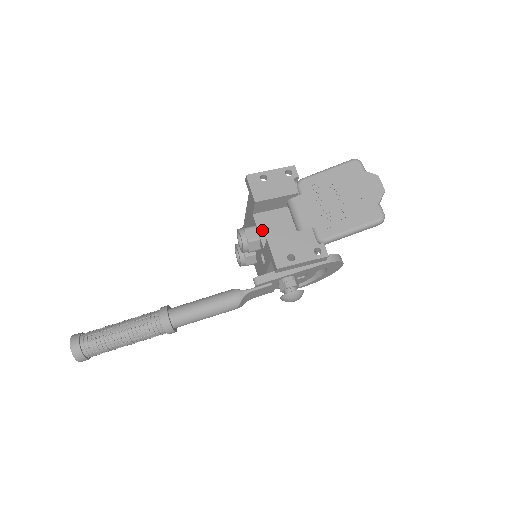
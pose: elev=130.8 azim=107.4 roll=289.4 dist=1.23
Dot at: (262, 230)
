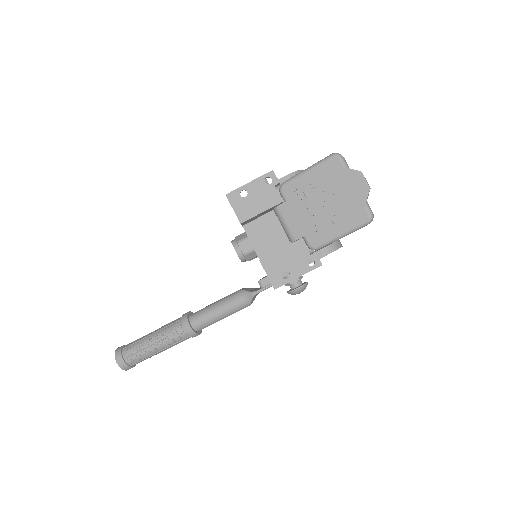
Dot at: (255, 241)
